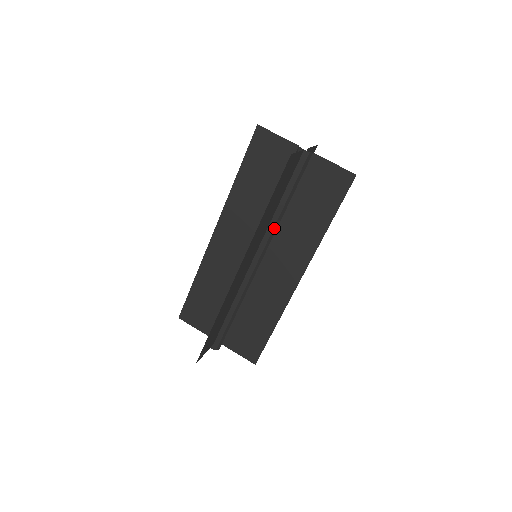
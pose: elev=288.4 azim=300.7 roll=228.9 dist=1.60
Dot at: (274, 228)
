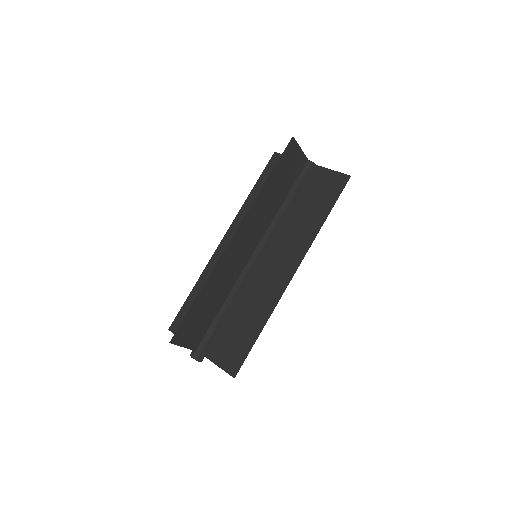
Dot at: (276, 226)
